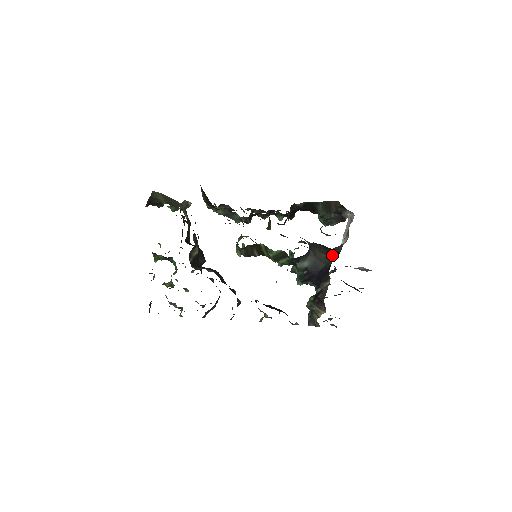
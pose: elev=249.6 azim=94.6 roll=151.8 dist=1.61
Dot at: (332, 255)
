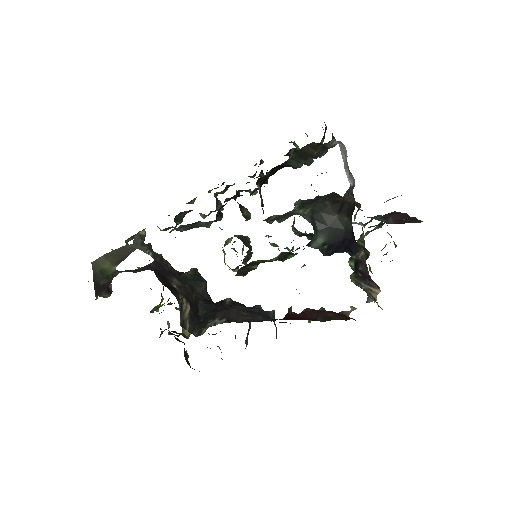
Dot at: (346, 212)
